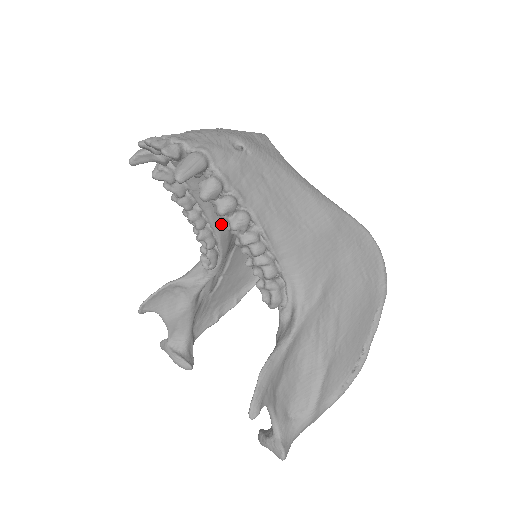
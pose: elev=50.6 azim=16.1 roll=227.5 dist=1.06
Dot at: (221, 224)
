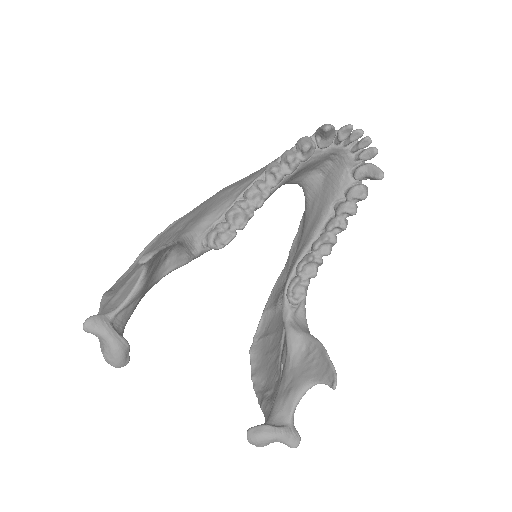
Dot at: occluded
